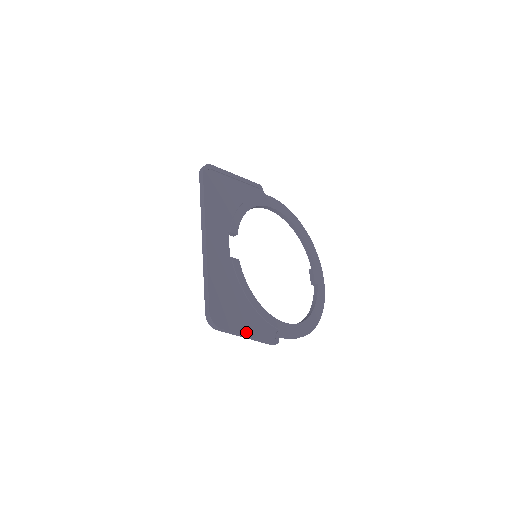
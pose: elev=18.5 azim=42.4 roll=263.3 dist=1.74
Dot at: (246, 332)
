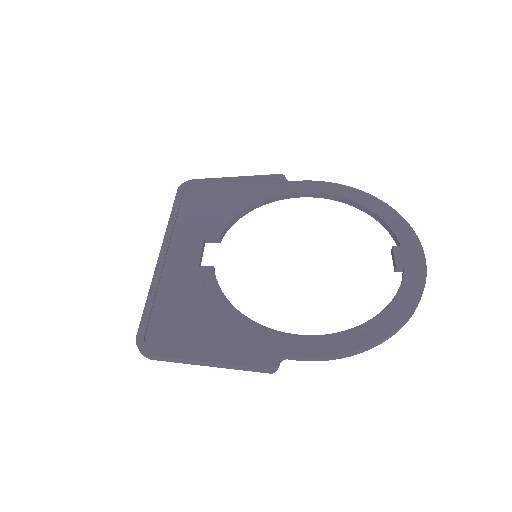
Dot at: (202, 356)
